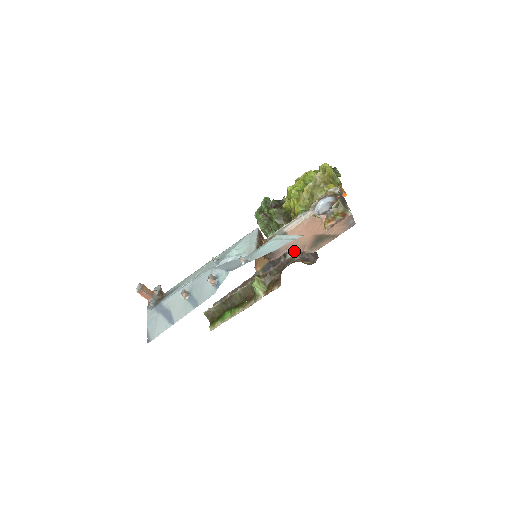
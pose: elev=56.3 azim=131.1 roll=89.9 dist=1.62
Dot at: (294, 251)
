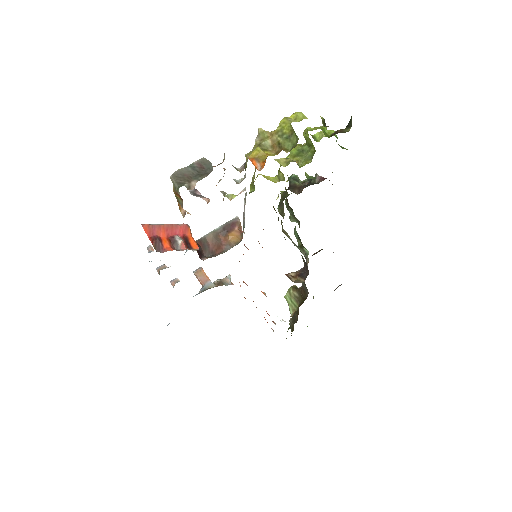
Dot at: (190, 249)
